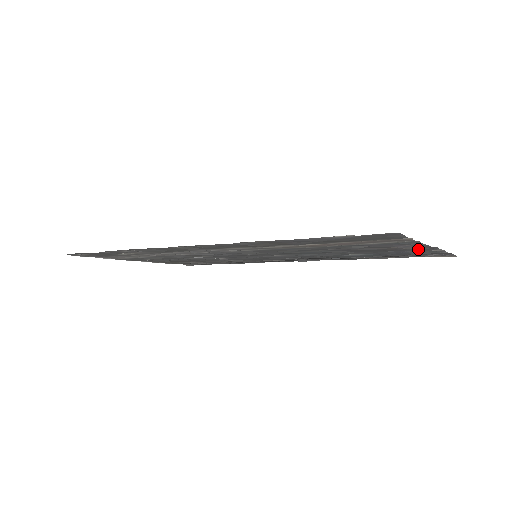
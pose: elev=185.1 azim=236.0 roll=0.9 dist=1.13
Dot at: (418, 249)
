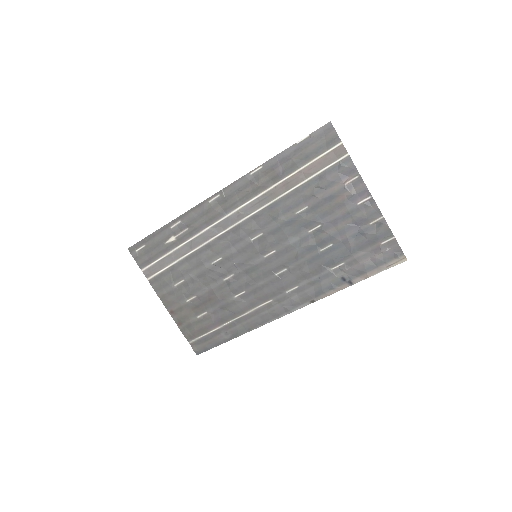
Dot at: (363, 210)
